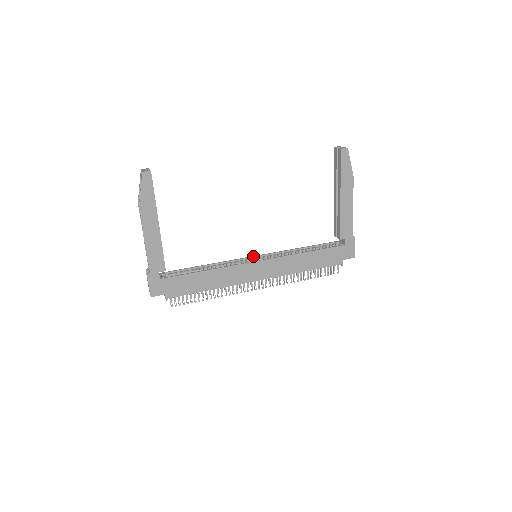
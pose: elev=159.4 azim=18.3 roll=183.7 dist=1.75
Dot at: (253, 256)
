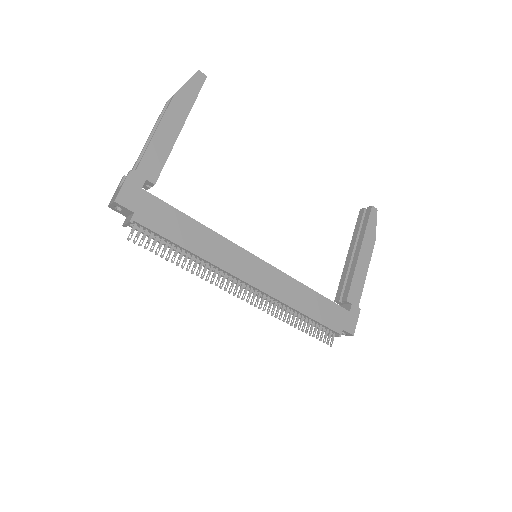
Dot at: occluded
